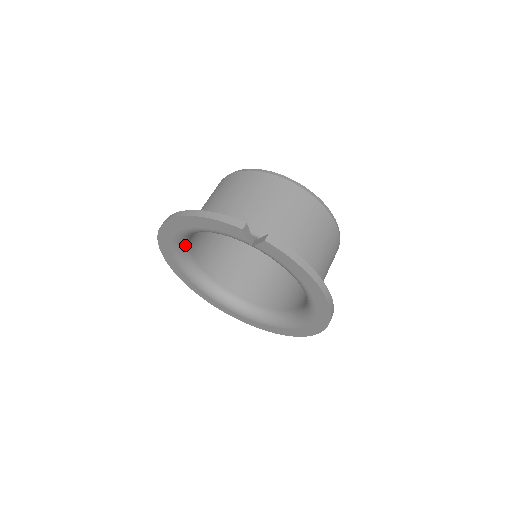
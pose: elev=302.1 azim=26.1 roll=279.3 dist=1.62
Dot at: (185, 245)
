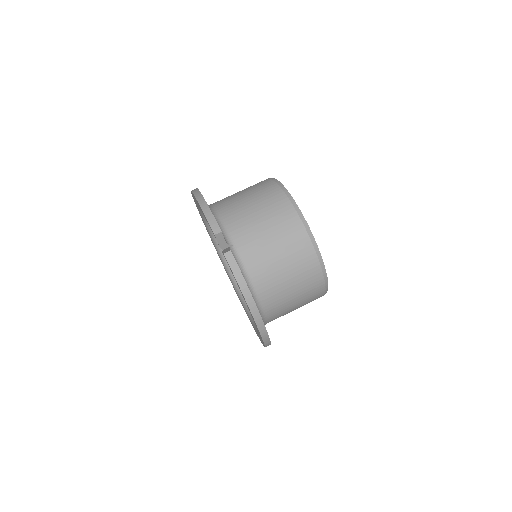
Dot at: occluded
